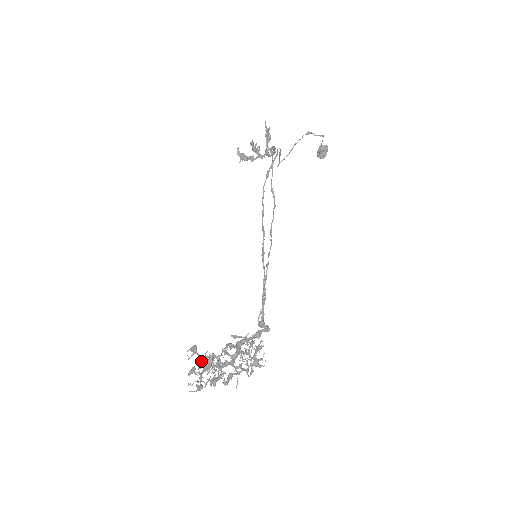
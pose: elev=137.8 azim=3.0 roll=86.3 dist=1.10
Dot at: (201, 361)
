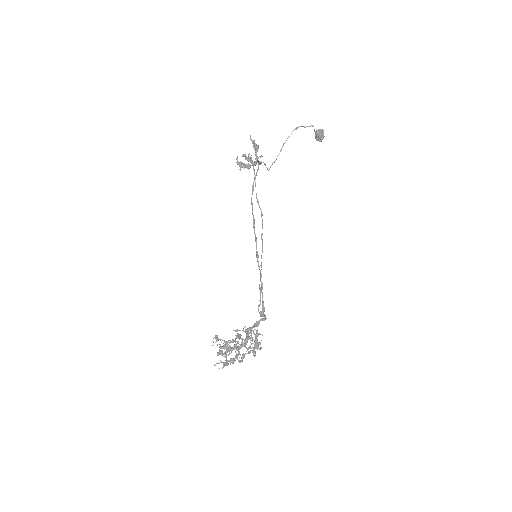
Dot at: (220, 348)
